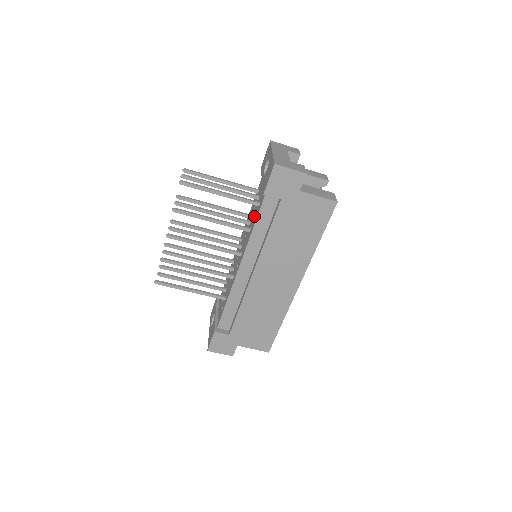
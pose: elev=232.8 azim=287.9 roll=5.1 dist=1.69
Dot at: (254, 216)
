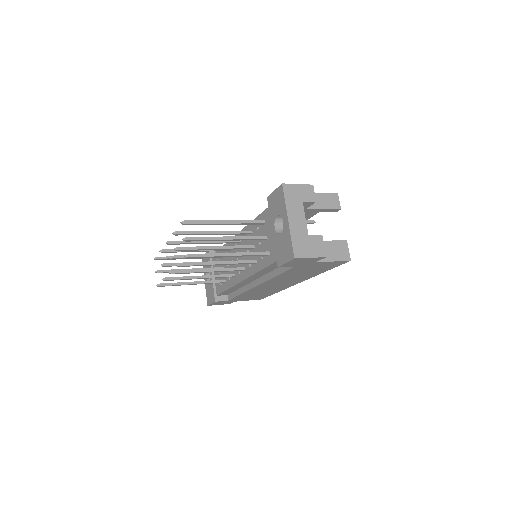
Dot at: occluded
